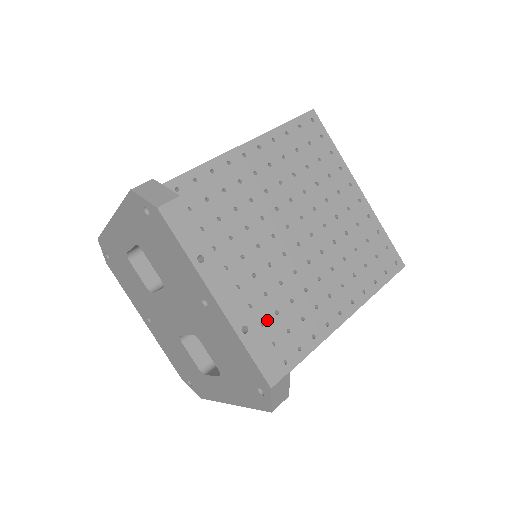
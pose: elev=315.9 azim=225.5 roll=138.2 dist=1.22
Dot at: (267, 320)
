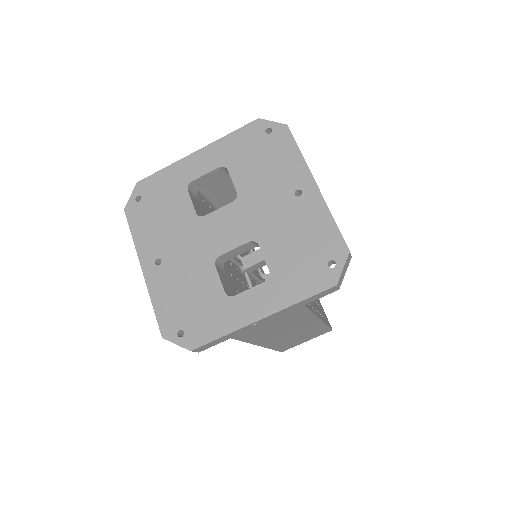
Dot at: occluded
